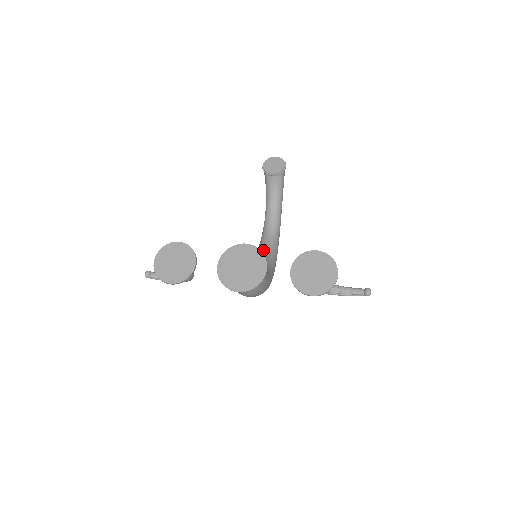
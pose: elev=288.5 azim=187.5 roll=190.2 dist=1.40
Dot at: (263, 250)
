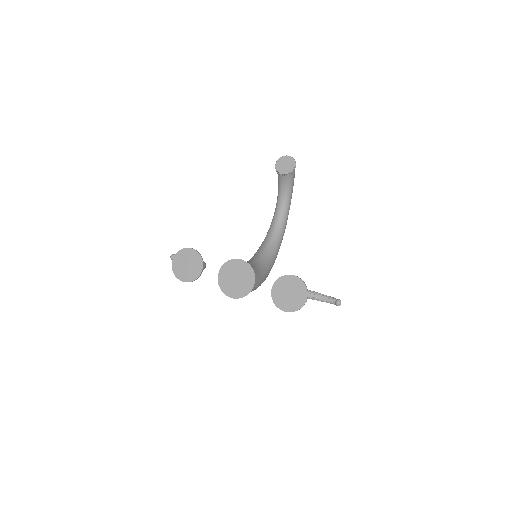
Dot at: (268, 242)
